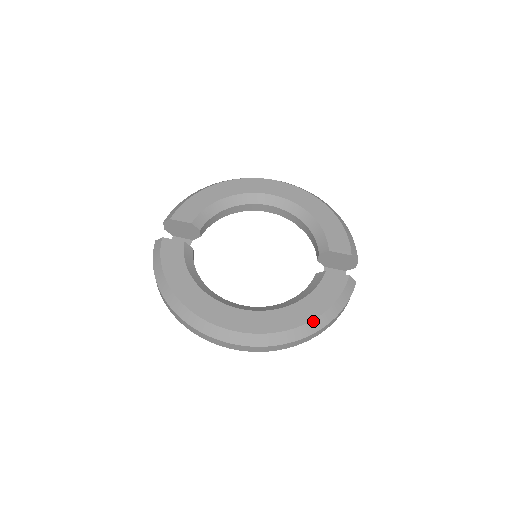
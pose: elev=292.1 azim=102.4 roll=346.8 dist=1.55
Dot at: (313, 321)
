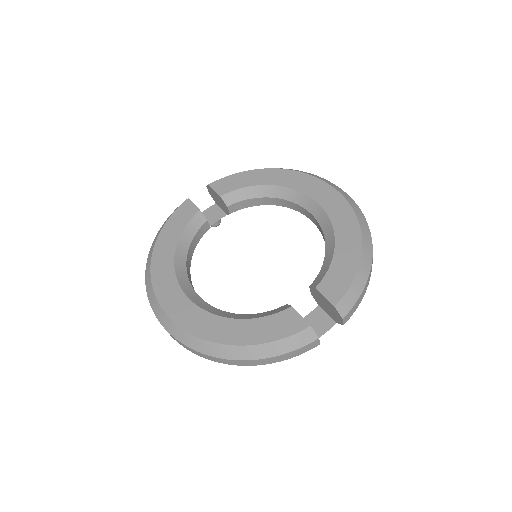
Dot at: (231, 346)
